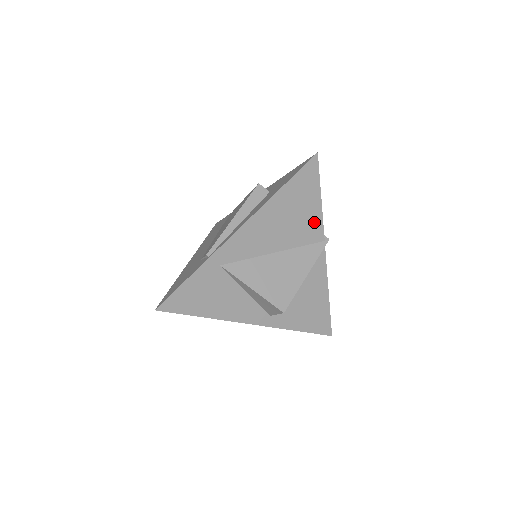
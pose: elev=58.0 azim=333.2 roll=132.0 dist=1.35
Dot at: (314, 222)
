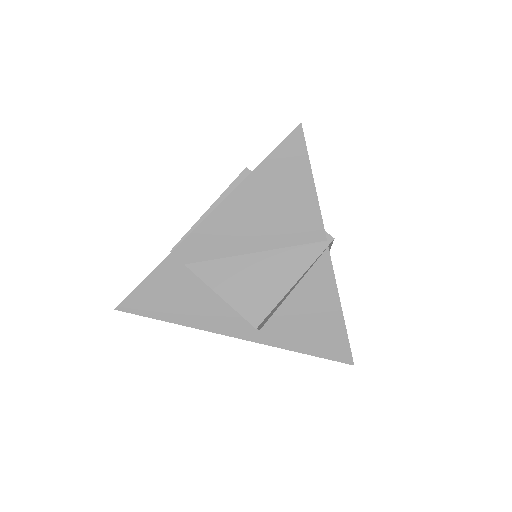
Dot at: (308, 215)
